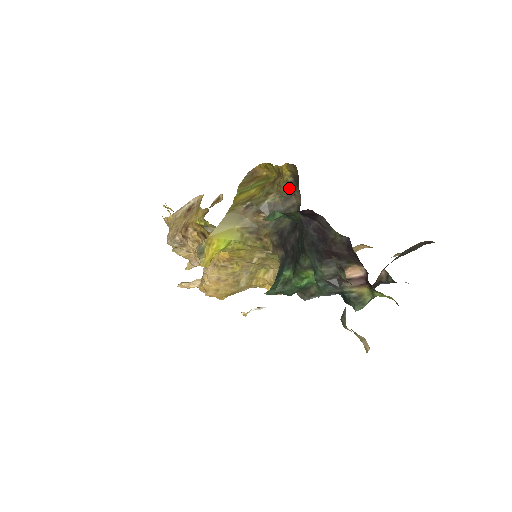
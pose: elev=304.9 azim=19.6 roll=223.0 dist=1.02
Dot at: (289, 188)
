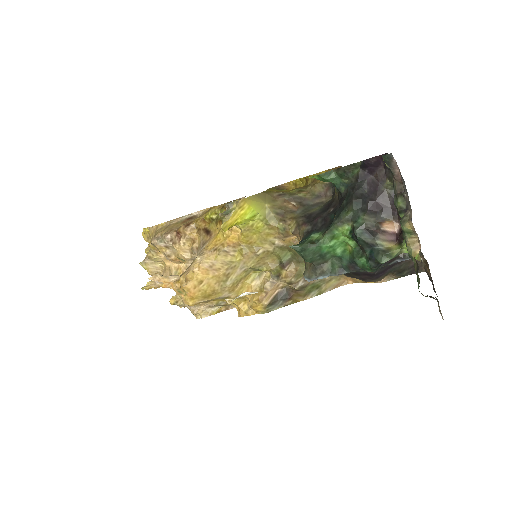
Dot at: (322, 189)
